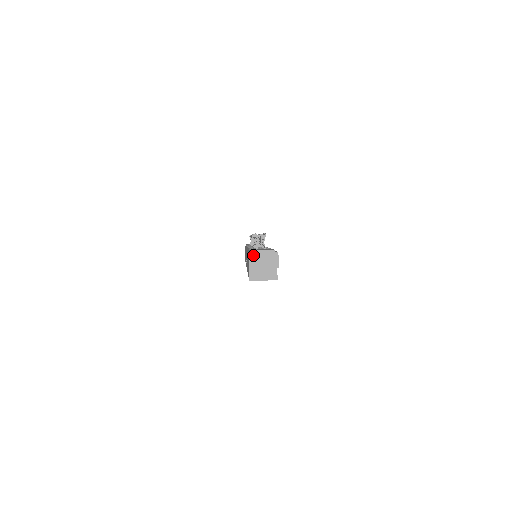
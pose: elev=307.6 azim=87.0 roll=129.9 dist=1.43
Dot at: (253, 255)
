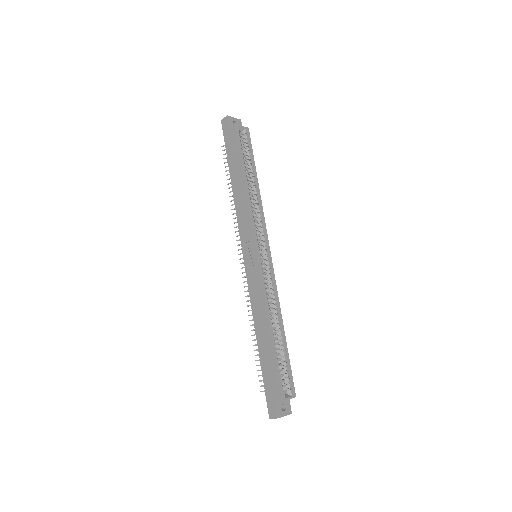
Dot at: (224, 120)
